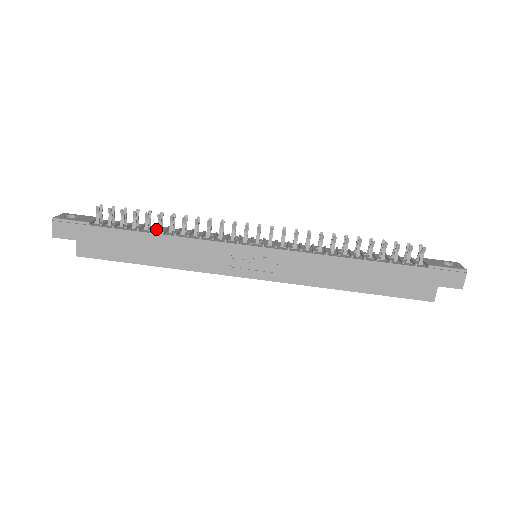
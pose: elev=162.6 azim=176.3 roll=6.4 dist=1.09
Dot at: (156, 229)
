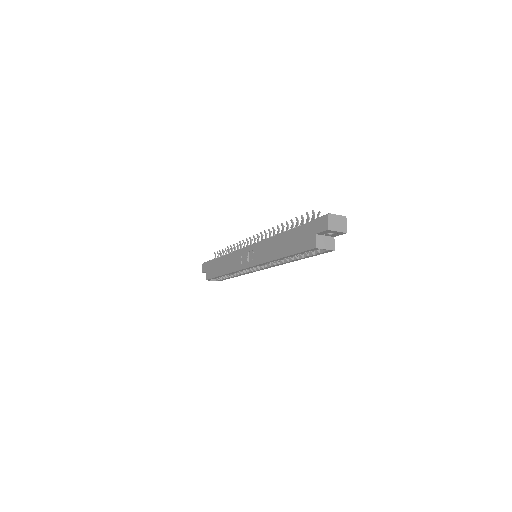
Dot at: occluded
